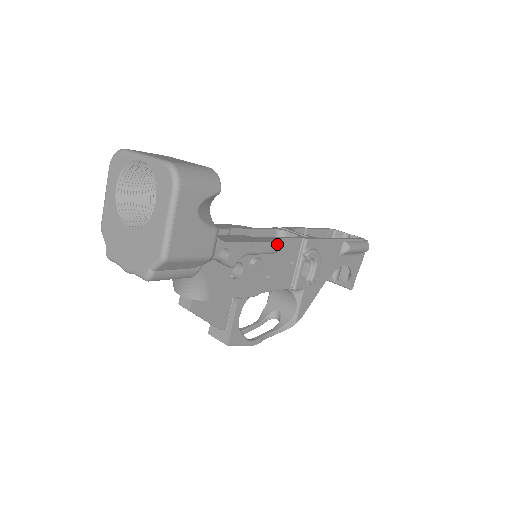
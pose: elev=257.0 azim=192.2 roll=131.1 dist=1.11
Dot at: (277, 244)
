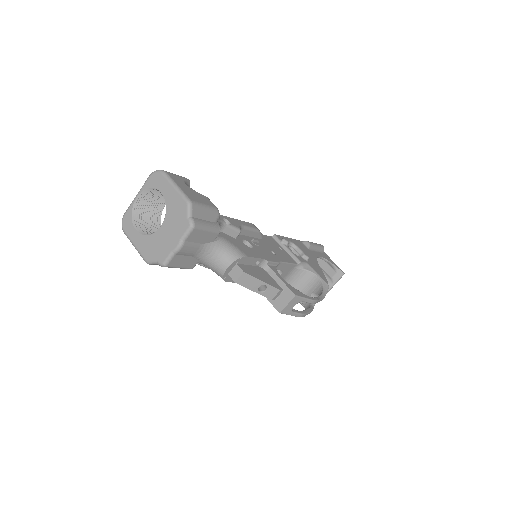
Dot at: occluded
